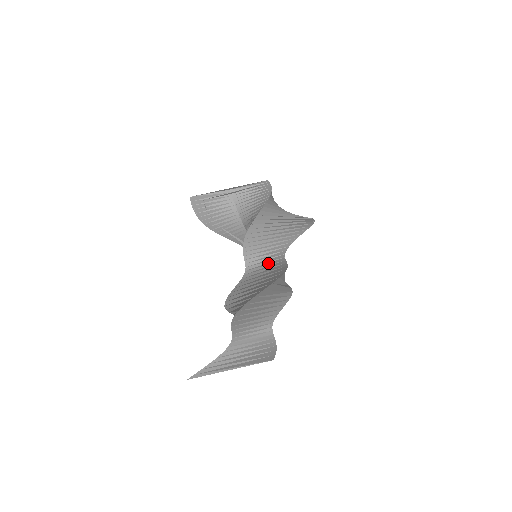
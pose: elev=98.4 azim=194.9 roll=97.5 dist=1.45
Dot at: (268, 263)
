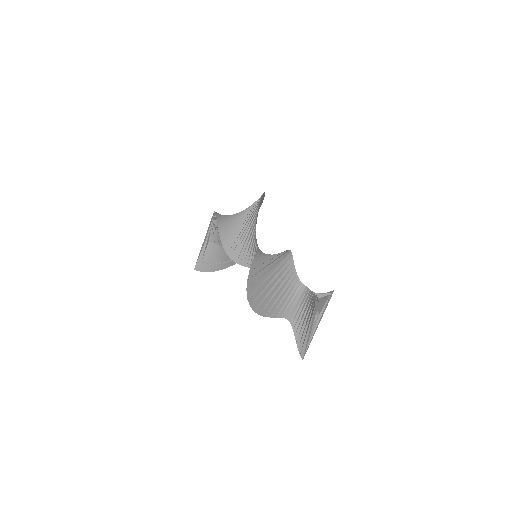
Dot at: occluded
